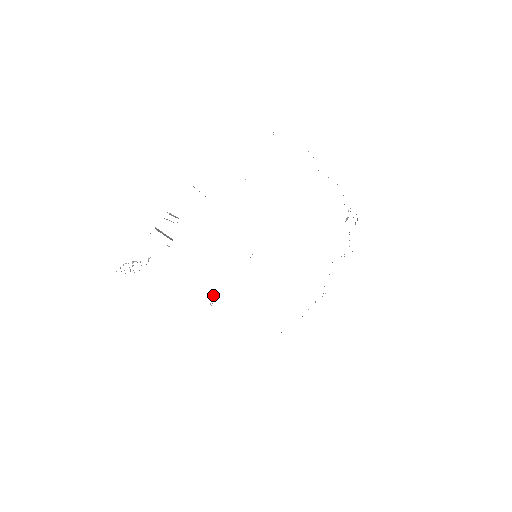
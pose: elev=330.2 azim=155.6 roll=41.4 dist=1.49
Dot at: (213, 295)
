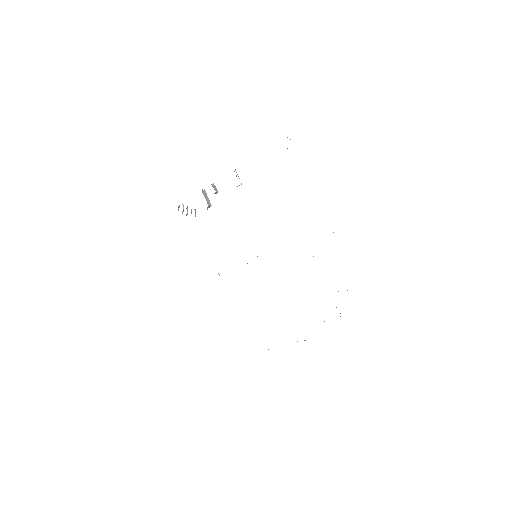
Dot at: occluded
